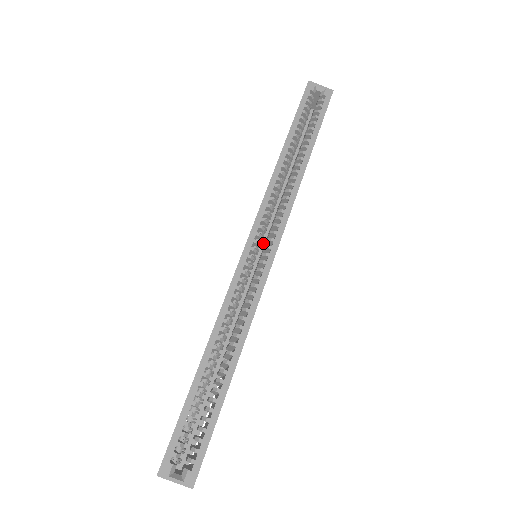
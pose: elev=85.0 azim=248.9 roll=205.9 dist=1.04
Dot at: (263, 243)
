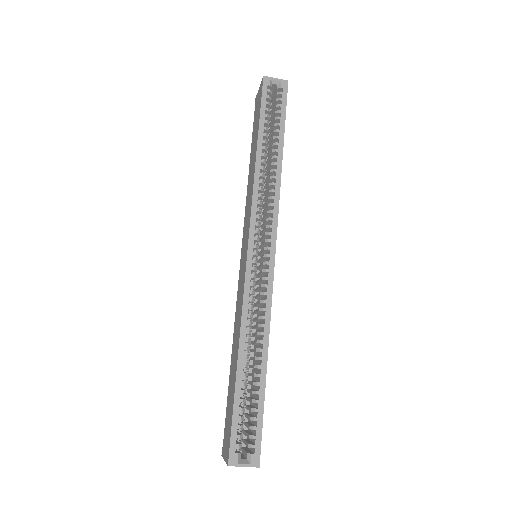
Dot at: occluded
